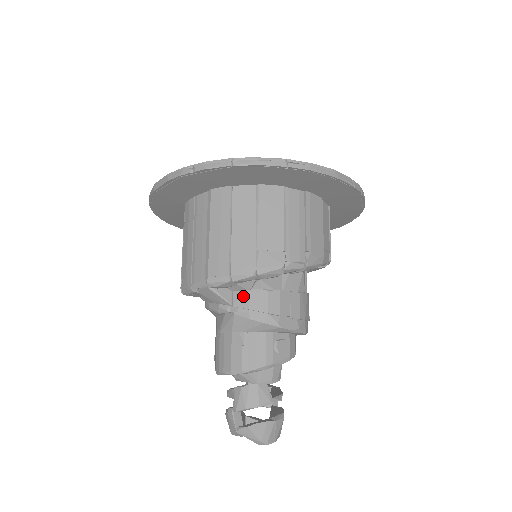
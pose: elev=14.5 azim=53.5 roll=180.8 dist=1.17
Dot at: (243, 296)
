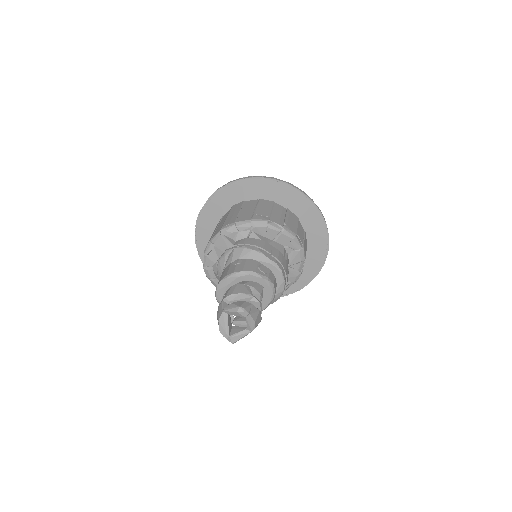
Dot at: (242, 240)
